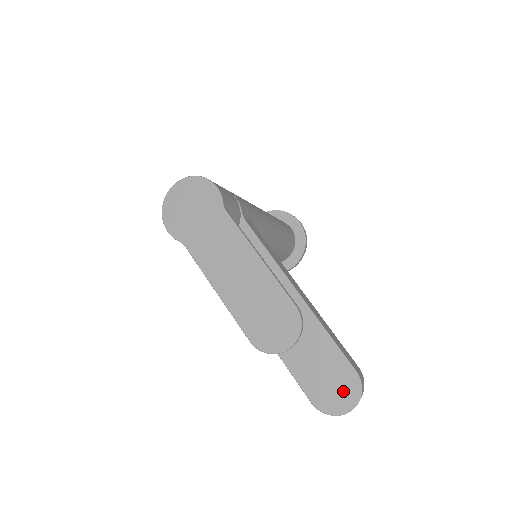
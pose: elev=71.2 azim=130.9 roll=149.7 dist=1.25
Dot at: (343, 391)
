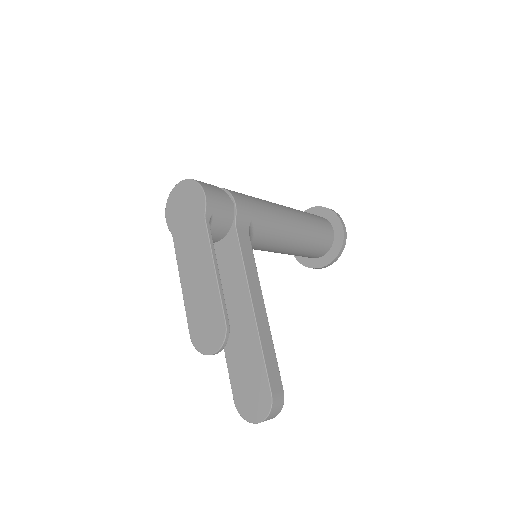
Dot at: (257, 404)
